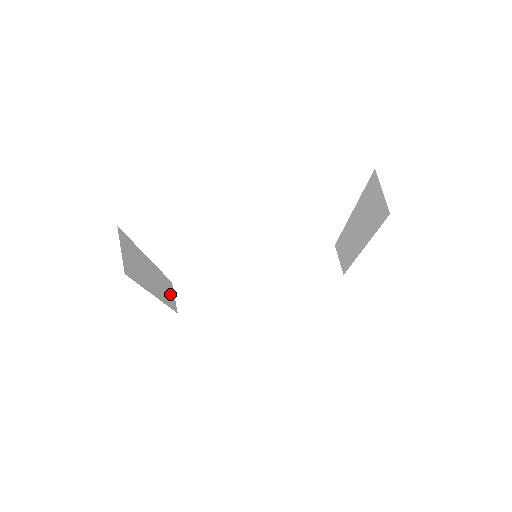
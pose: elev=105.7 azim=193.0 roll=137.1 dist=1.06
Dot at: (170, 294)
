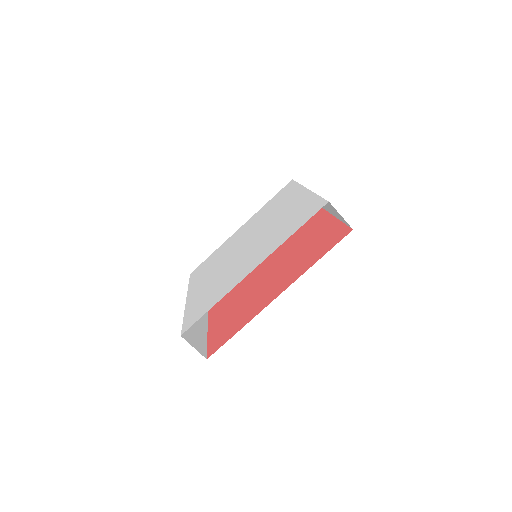
Dot at: occluded
